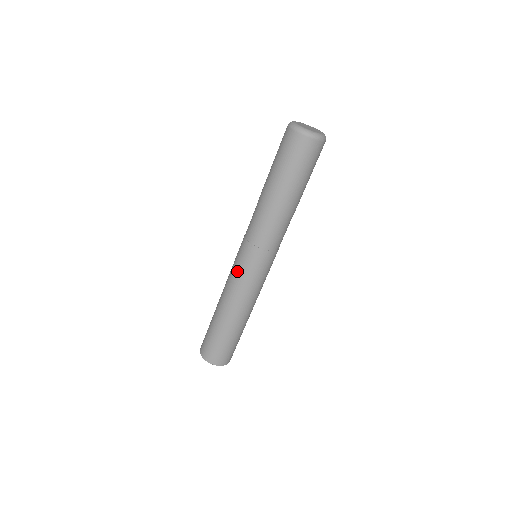
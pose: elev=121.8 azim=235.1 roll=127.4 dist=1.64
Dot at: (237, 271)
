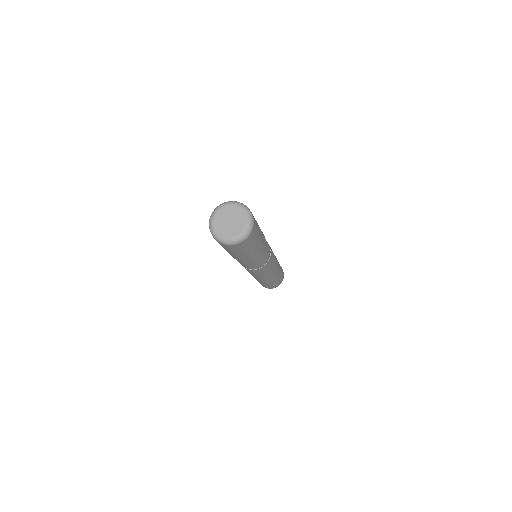
Dot at: occluded
